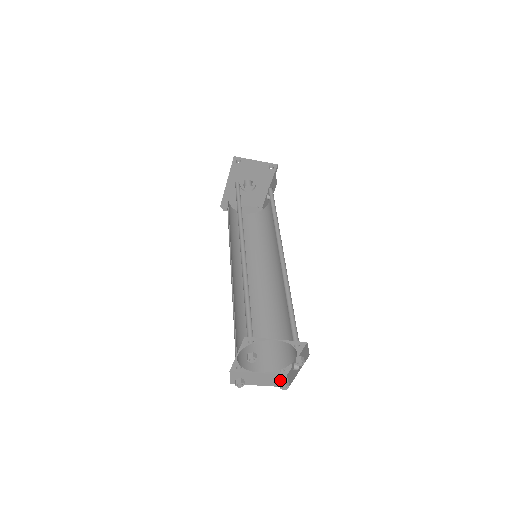
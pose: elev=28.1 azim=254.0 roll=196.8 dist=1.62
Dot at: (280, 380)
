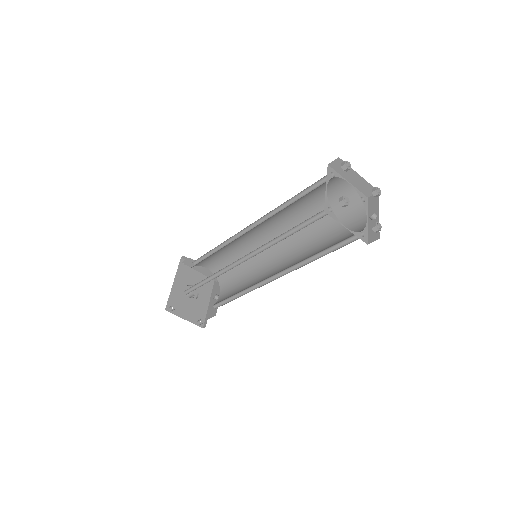
Dot at: occluded
